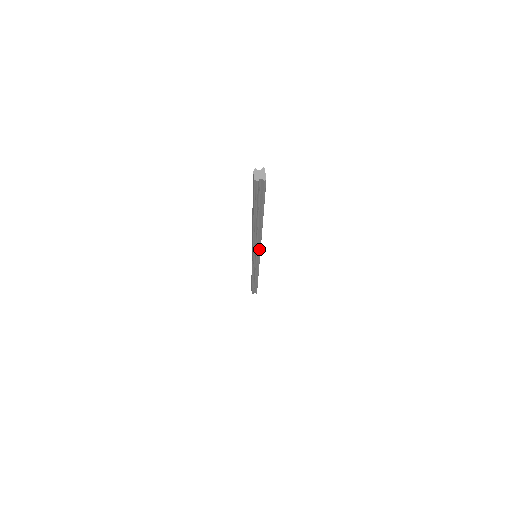
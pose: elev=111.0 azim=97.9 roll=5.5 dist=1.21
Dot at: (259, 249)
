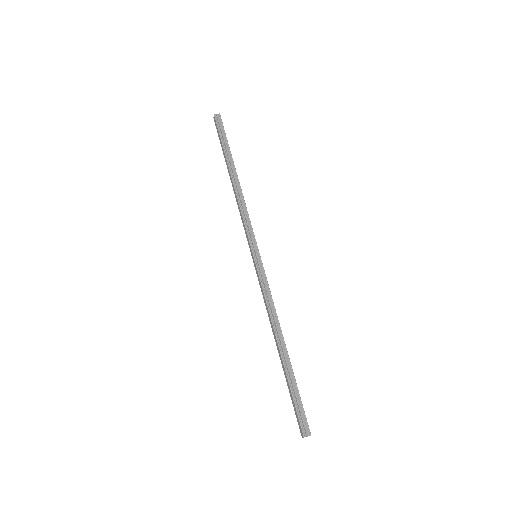
Dot at: (250, 223)
